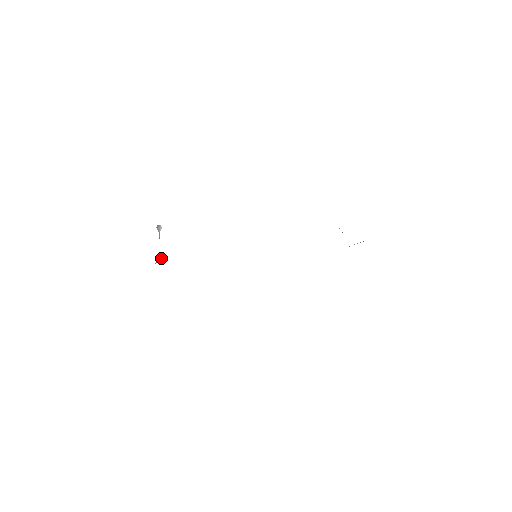
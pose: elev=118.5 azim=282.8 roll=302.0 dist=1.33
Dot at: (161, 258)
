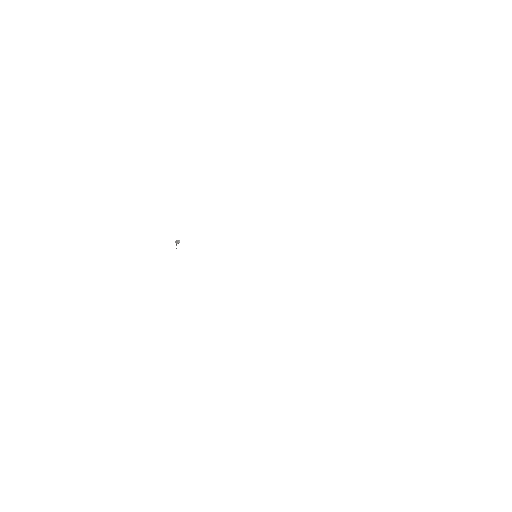
Dot at: (176, 248)
